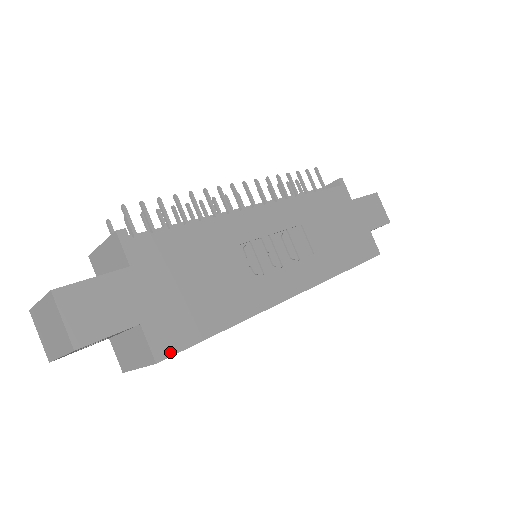
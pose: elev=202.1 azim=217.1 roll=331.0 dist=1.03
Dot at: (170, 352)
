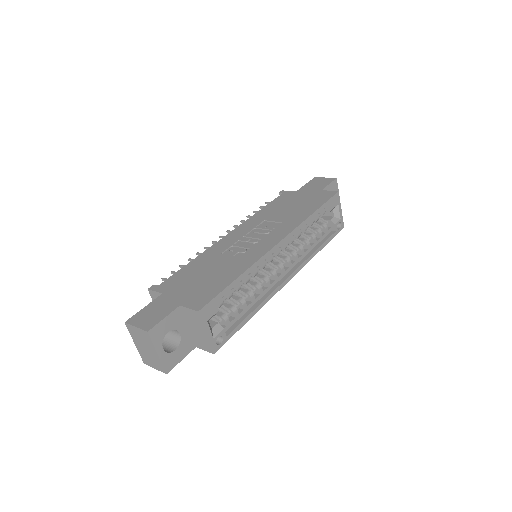
Dot at: (205, 304)
